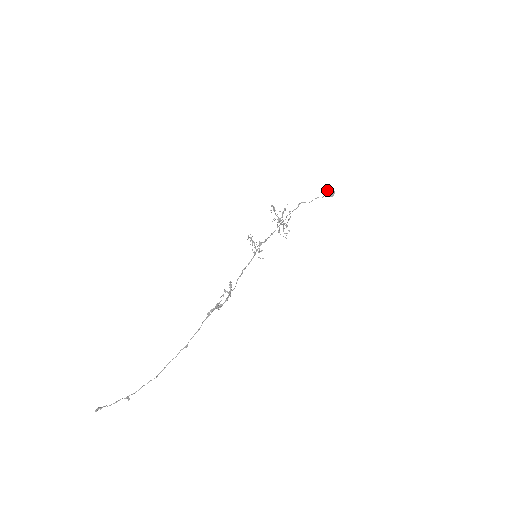
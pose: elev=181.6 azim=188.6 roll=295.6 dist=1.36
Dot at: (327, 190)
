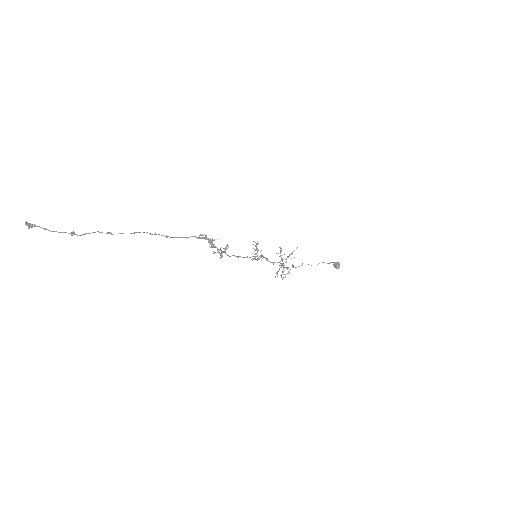
Dot at: occluded
